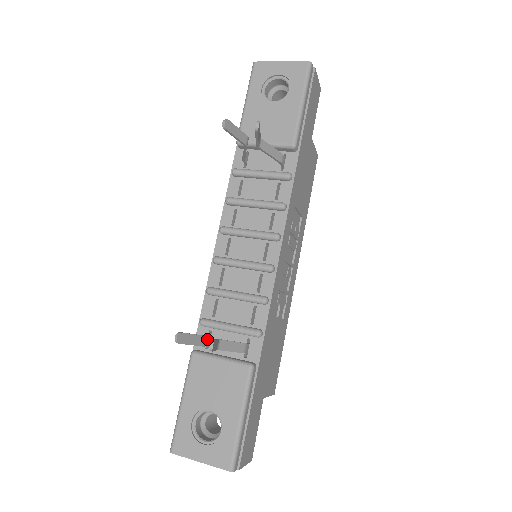
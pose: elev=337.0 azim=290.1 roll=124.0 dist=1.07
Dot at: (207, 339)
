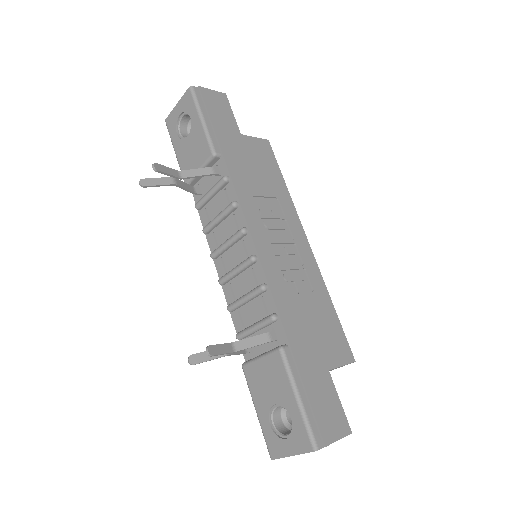
Dot at: occluded
